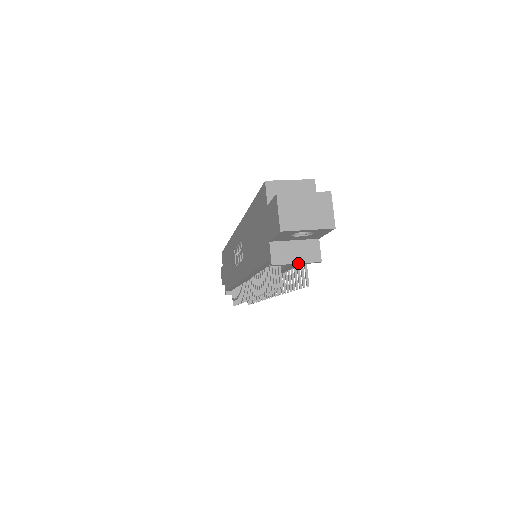
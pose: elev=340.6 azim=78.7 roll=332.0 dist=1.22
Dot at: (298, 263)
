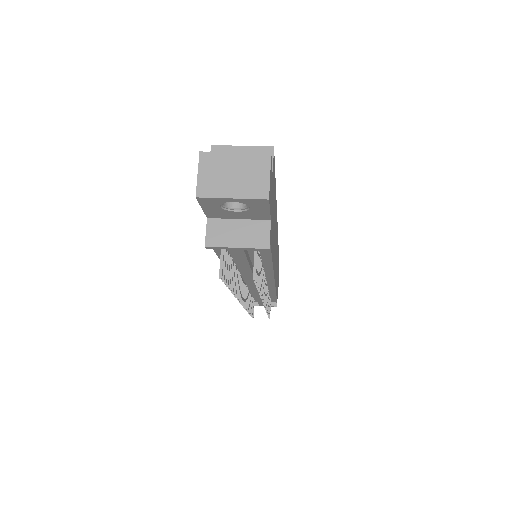
Dot at: (238, 247)
